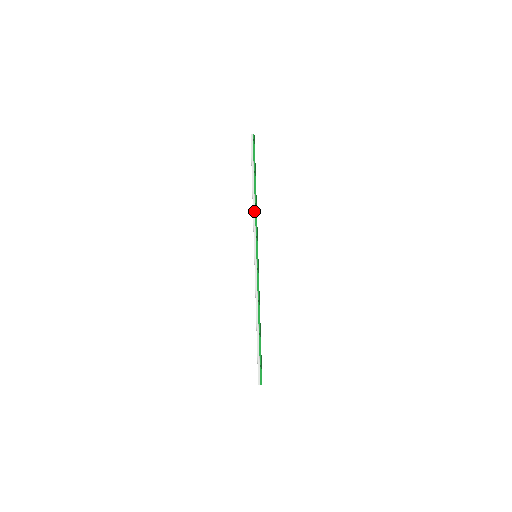
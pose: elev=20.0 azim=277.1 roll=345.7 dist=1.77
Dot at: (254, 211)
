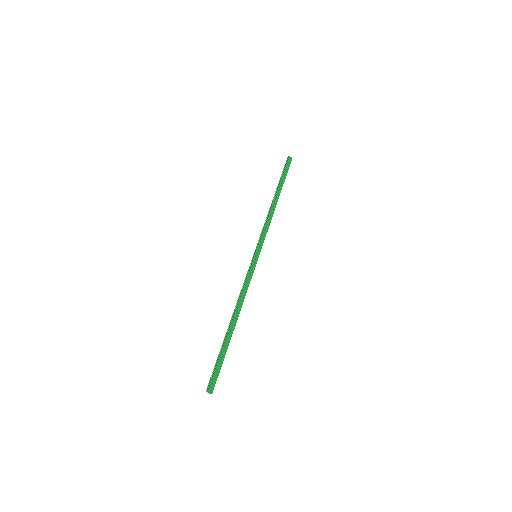
Dot at: (267, 216)
